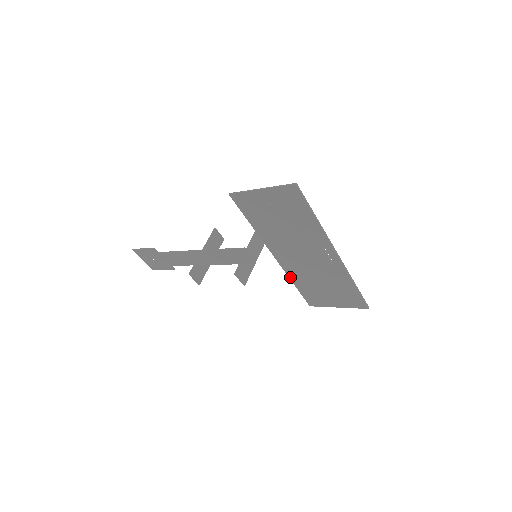
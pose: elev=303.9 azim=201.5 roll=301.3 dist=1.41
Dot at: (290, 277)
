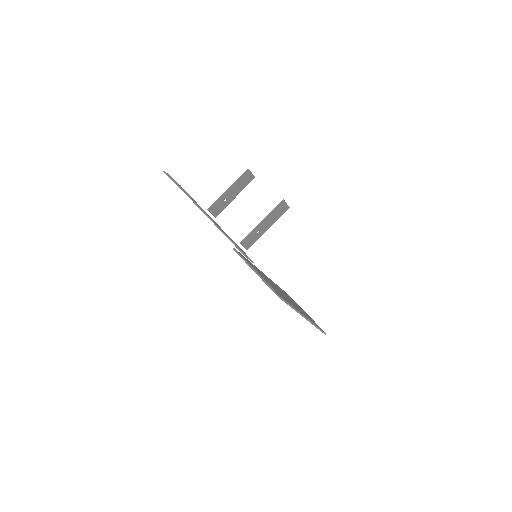
Dot at: occluded
